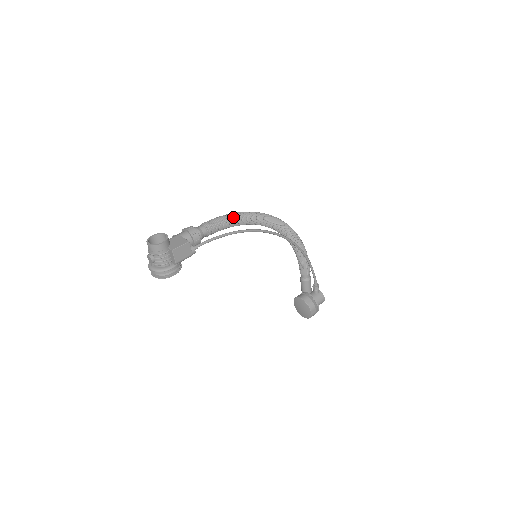
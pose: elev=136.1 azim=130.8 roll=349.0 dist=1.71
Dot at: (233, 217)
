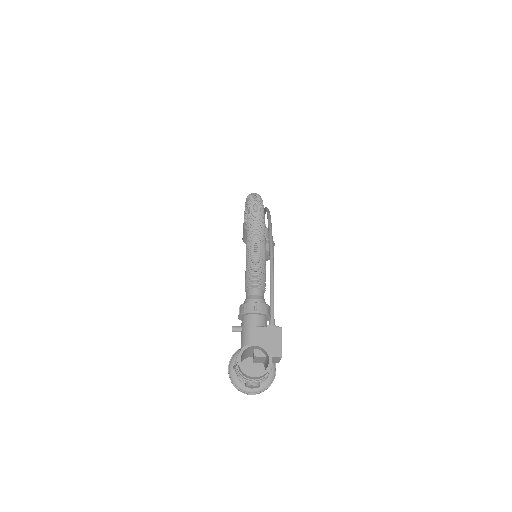
Dot at: (263, 246)
